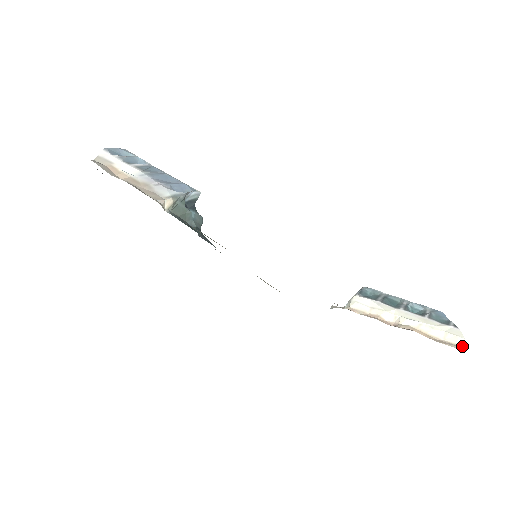
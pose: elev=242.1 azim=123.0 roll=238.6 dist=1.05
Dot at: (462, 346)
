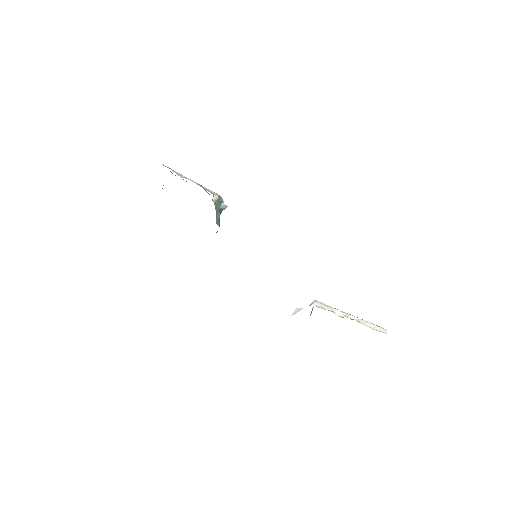
Dot at: (386, 333)
